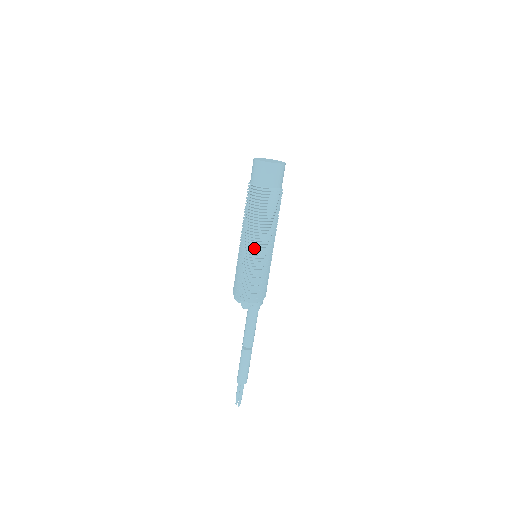
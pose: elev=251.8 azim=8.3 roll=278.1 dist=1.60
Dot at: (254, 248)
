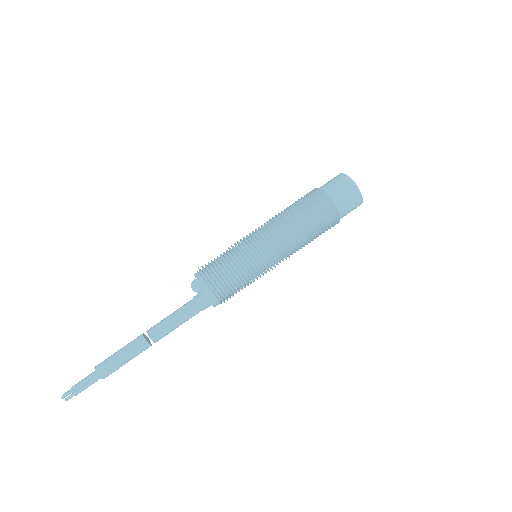
Dot at: (261, 232)
